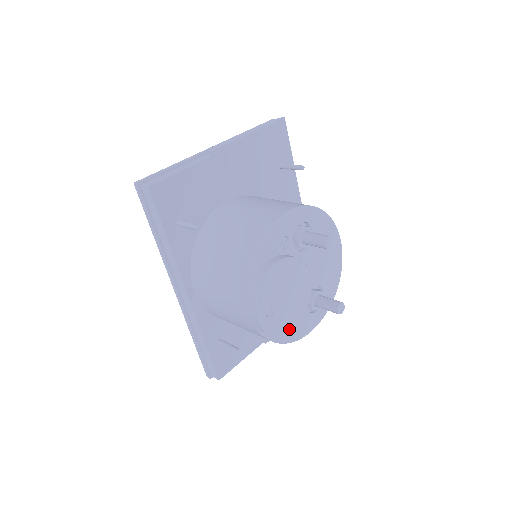
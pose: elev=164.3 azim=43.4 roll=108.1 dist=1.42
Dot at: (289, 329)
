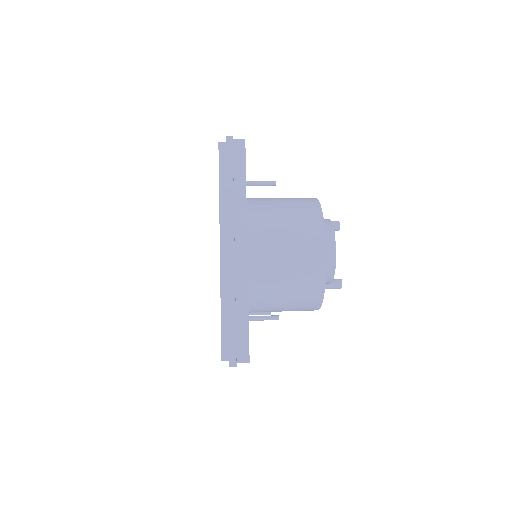
Dot at: occluded
